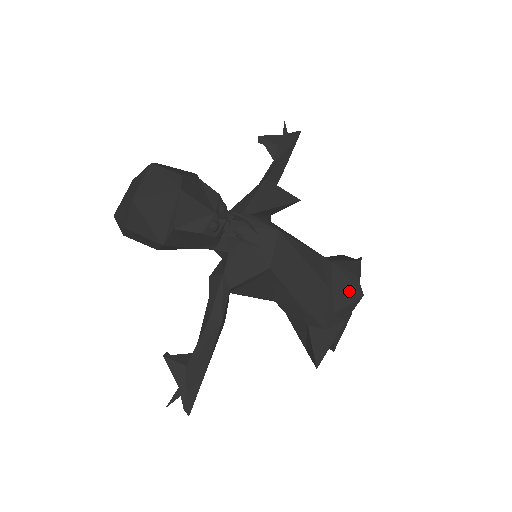
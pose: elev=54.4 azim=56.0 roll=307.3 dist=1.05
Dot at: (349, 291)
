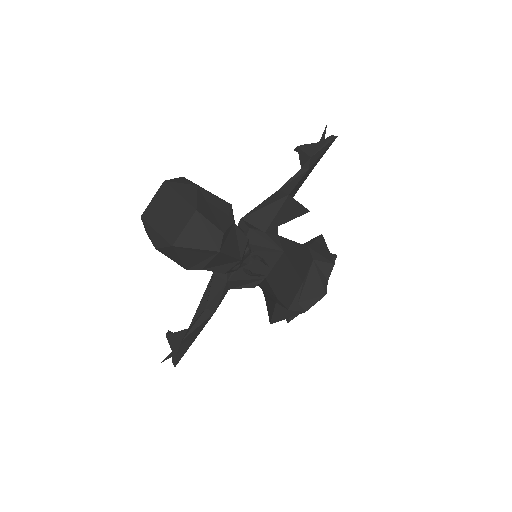
Dot at: (317, 288)
